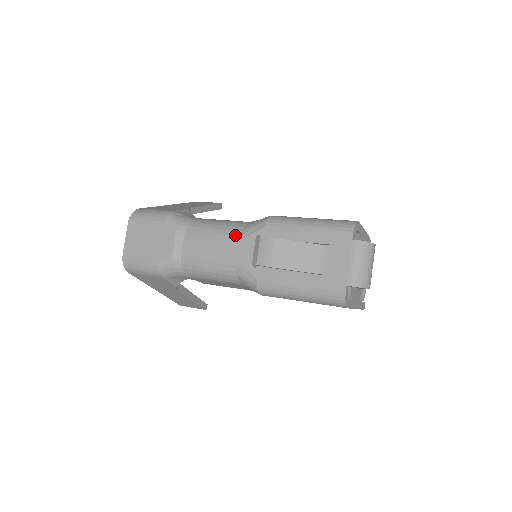
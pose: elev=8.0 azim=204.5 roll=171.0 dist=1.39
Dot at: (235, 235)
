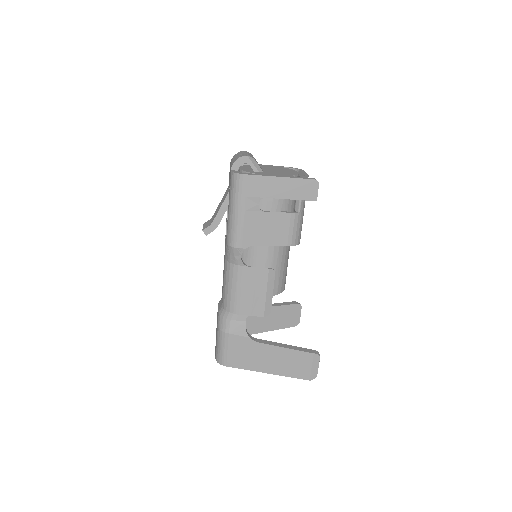
Dot at: occluded
